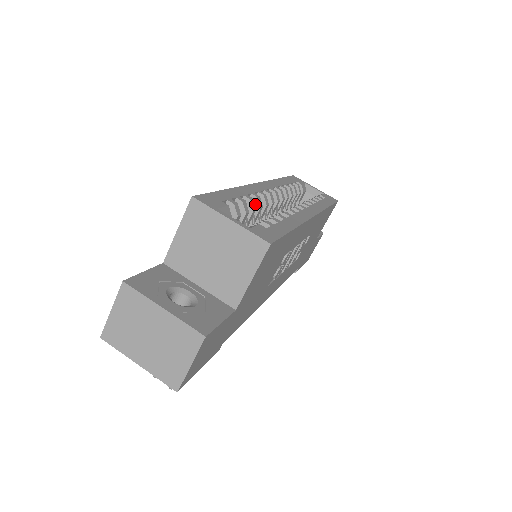
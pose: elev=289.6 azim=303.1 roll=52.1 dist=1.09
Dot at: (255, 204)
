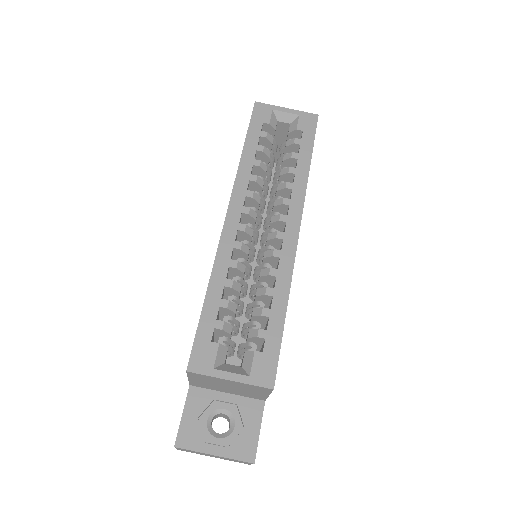
Dot at: (237, 272)
